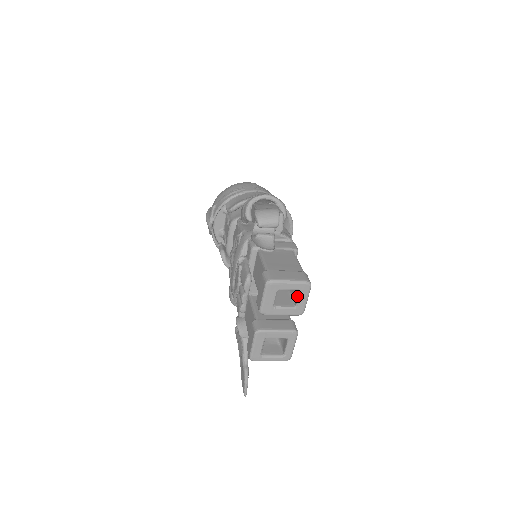
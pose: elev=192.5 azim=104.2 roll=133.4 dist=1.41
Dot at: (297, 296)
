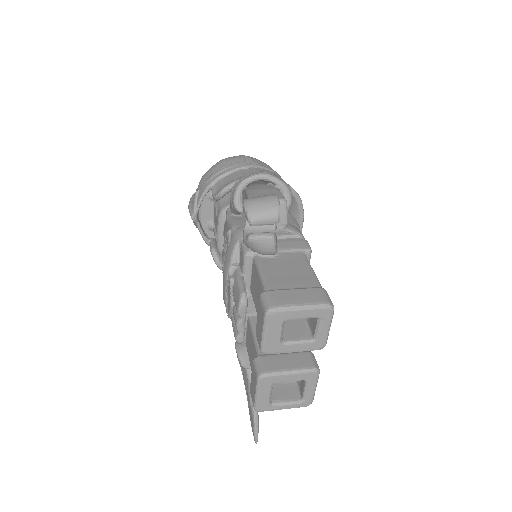
Dot at: (314, 324)
